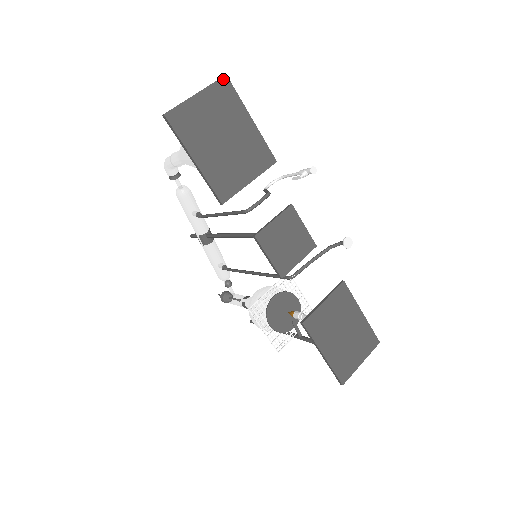
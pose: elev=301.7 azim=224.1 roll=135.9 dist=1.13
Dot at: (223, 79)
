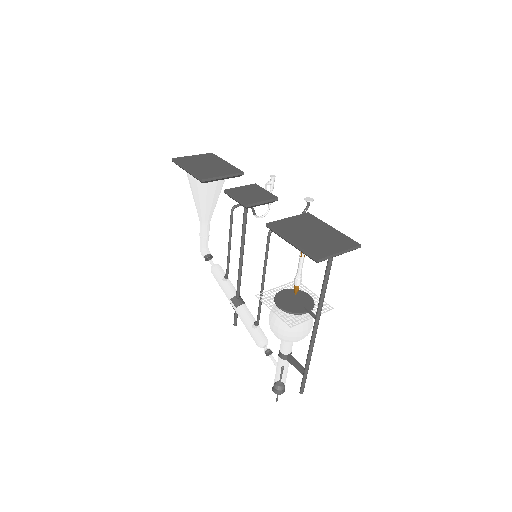
Dot at: (210, 154)
